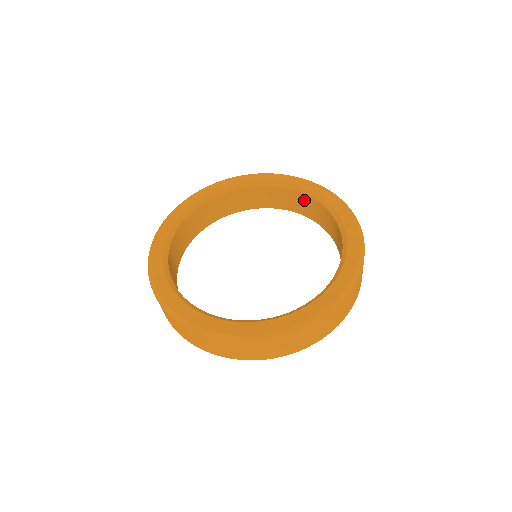
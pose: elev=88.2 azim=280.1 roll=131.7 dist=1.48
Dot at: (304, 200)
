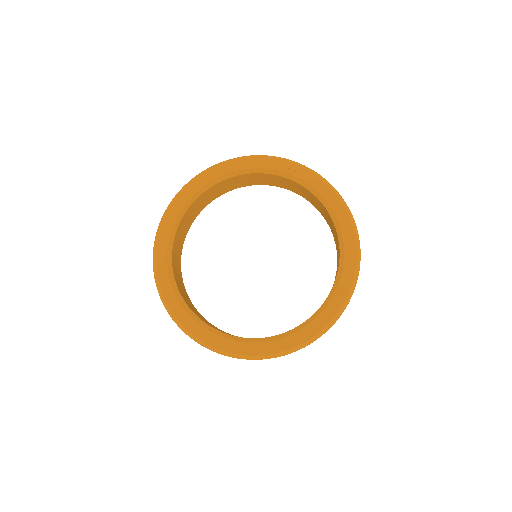
Dot at: (231, 181)
